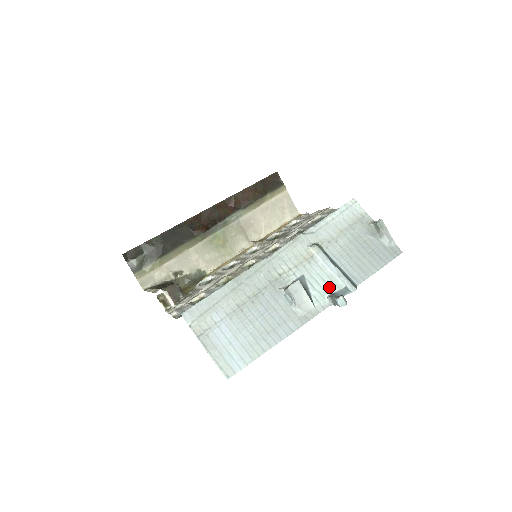
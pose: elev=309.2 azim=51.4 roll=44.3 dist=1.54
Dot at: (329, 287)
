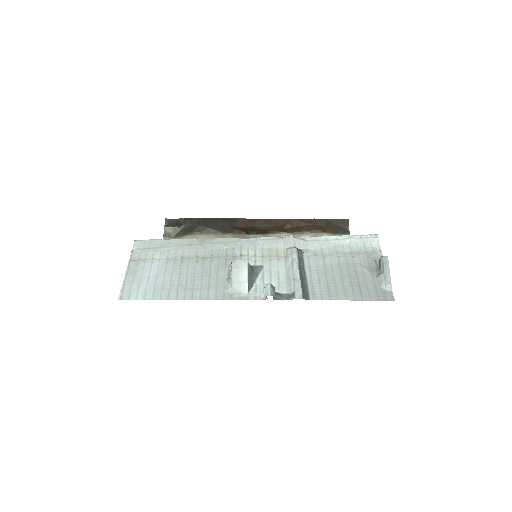
Dot at: (278, 286)
